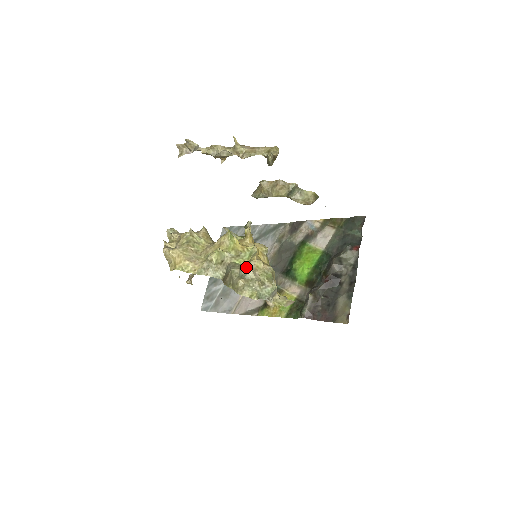
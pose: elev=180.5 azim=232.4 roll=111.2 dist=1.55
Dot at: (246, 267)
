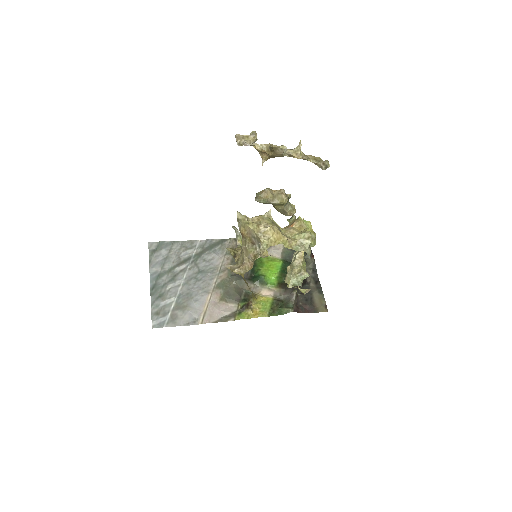
Dot at: (293, 255)
